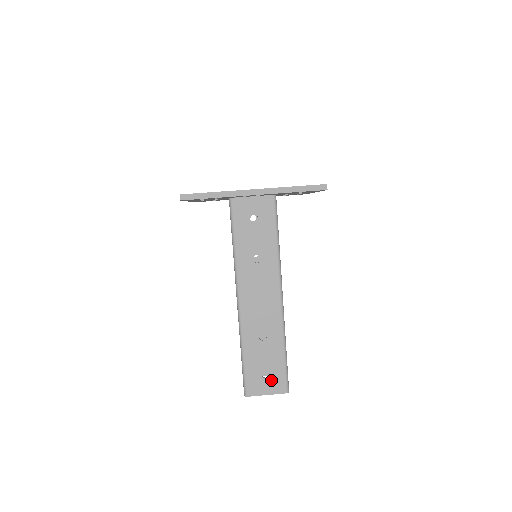
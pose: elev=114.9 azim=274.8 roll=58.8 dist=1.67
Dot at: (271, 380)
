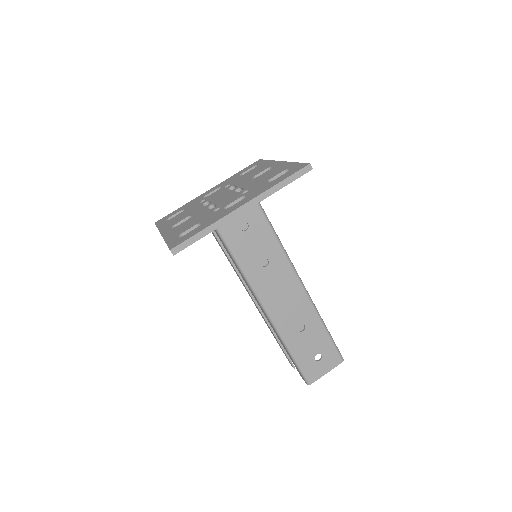
Dot at: (325, 359)
